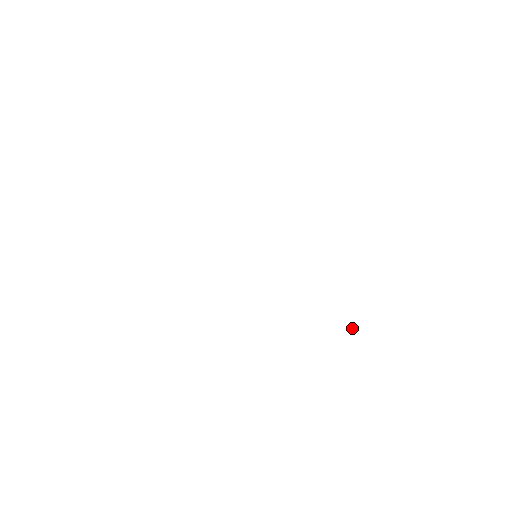
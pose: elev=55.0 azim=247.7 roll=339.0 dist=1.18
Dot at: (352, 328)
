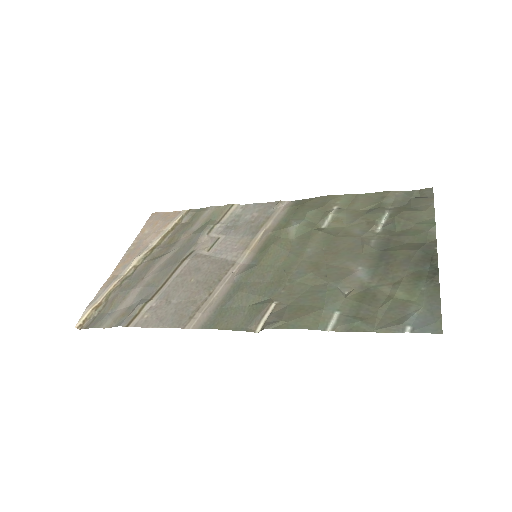
Dot at: (426, 197)
